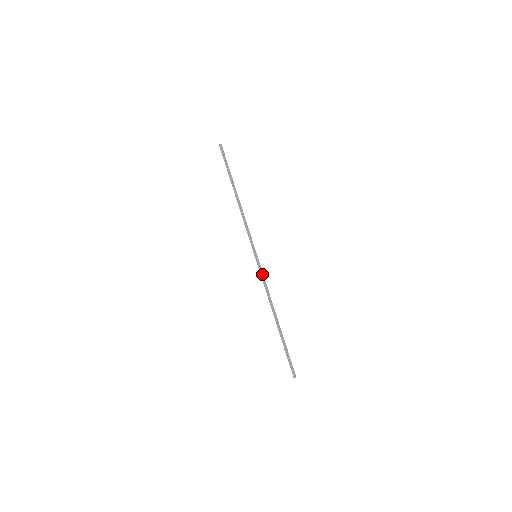
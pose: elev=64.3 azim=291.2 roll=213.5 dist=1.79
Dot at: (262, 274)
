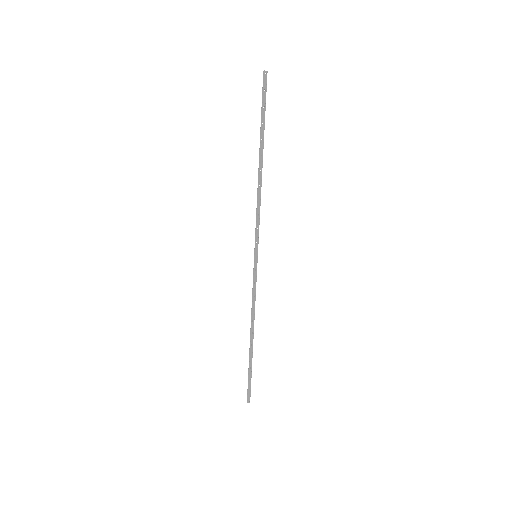
Dot at: (255, 282)
